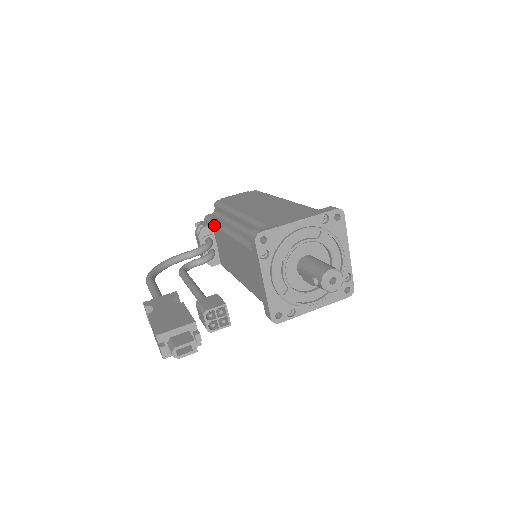
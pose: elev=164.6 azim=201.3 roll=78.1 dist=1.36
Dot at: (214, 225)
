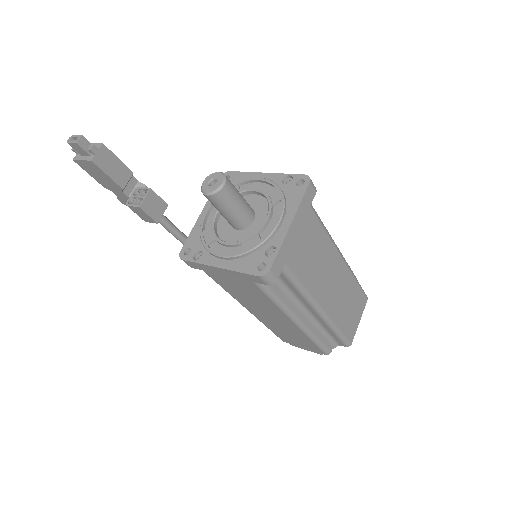
Dot at: occluded
